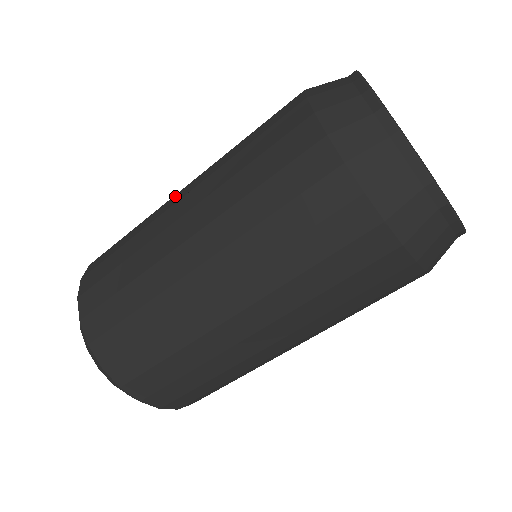
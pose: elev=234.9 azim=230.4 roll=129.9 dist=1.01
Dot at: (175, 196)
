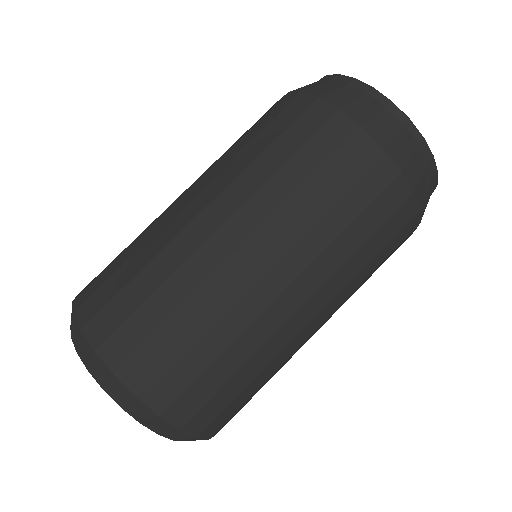
Dot at: (176, 202)
